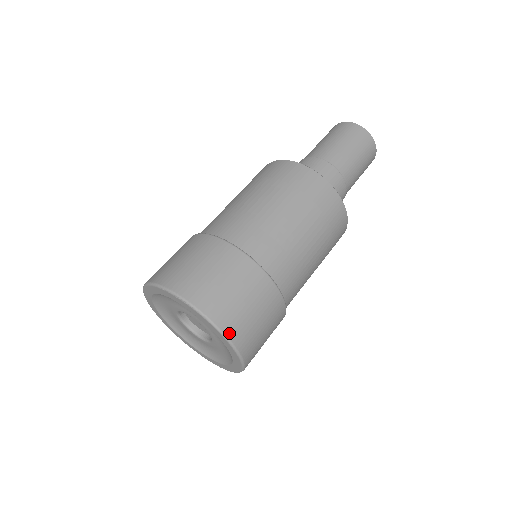
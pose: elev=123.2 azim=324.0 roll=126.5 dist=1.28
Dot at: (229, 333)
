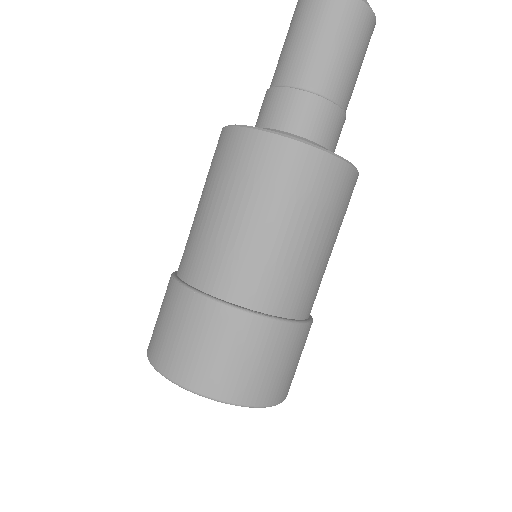
Dot at: (280, 400)
